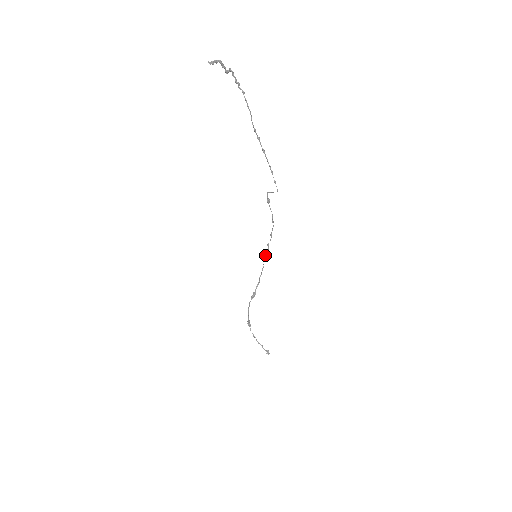
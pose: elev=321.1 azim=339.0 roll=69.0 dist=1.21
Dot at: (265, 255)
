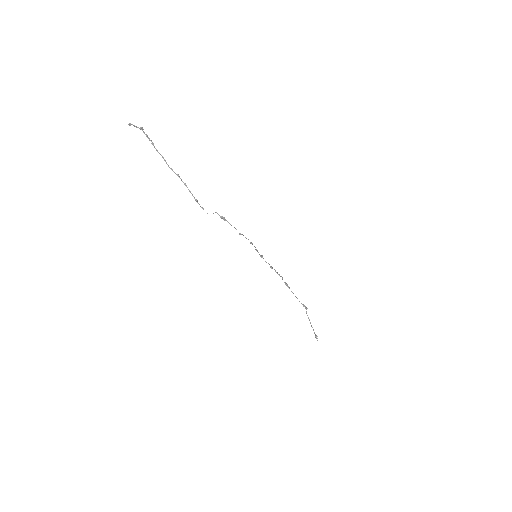
Dot at: (261, 257)
